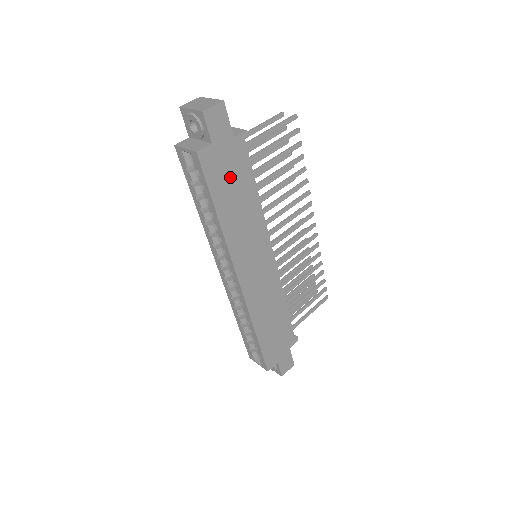
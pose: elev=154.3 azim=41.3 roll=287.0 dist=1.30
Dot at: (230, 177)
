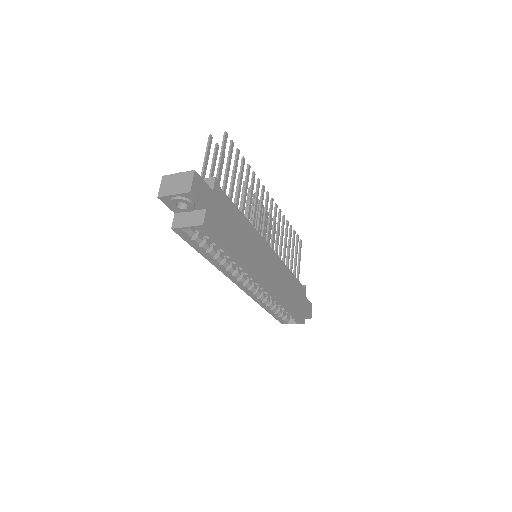
Dot at: (226, 221)
